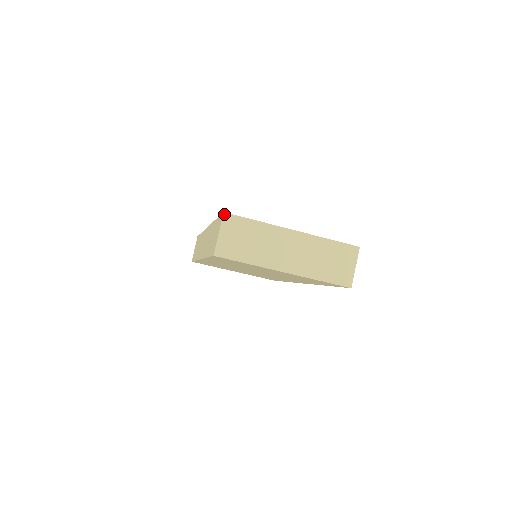
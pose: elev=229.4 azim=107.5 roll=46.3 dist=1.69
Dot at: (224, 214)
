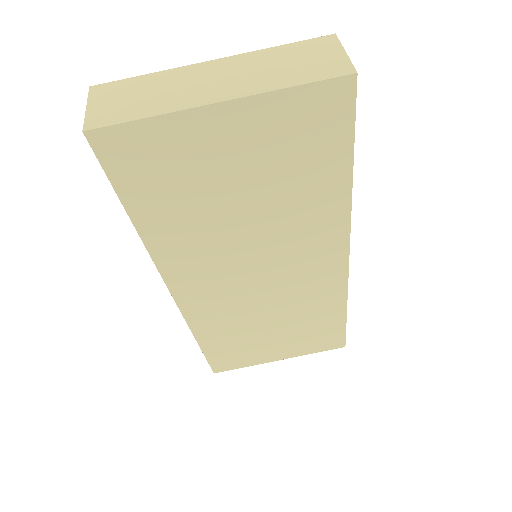
Dot at: (91, 88)
